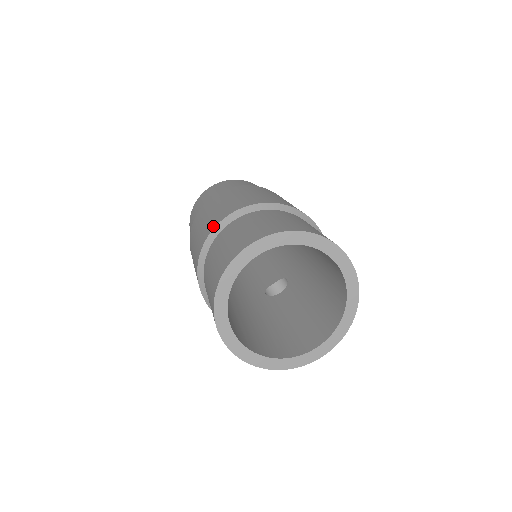
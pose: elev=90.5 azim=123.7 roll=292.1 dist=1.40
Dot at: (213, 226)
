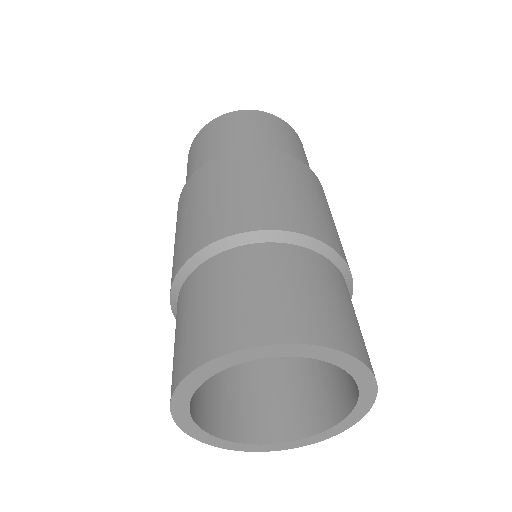
Dot at: (260, 224)
